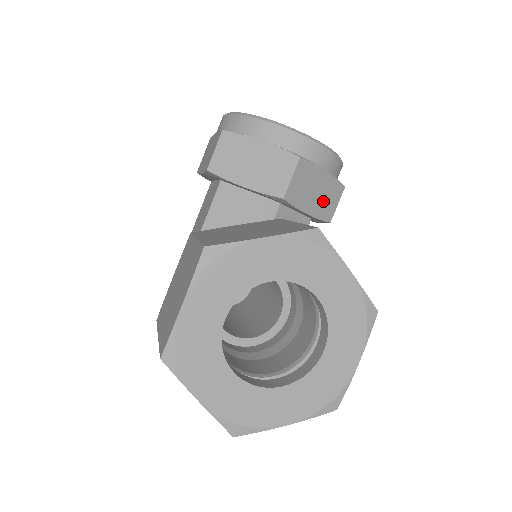
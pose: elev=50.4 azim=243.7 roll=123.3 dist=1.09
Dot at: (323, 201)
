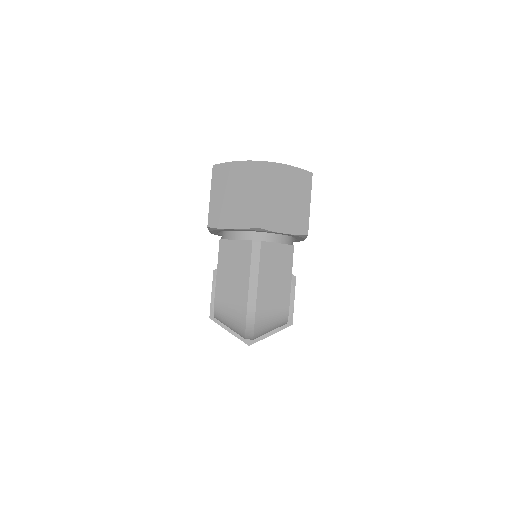
Dot at: occluded
